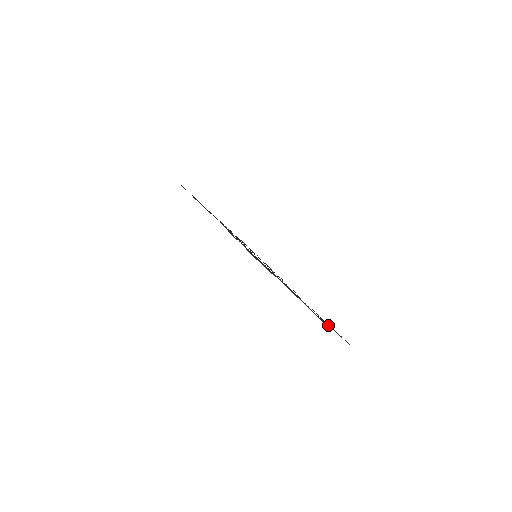
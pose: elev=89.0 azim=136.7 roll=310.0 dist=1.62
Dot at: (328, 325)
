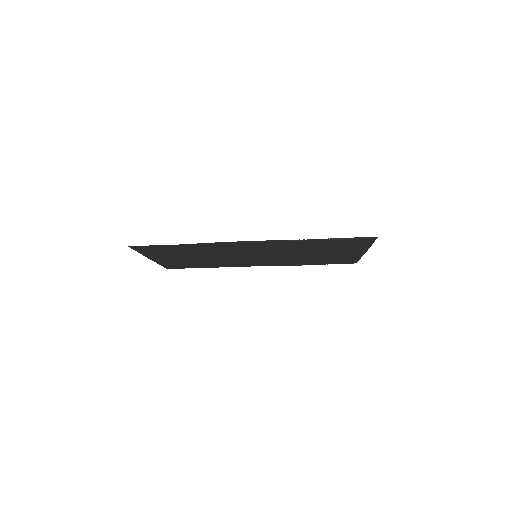
Dot at: occluded
